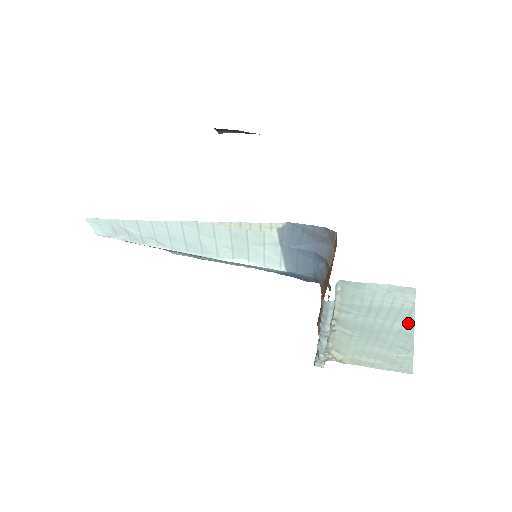
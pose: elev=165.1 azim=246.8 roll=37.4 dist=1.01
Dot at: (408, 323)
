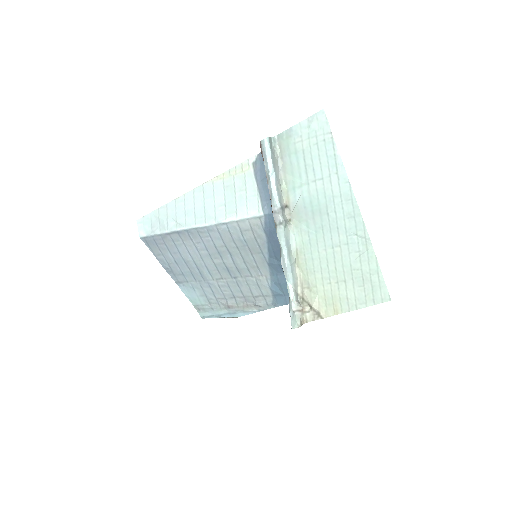
Dot at: (341, 174)
